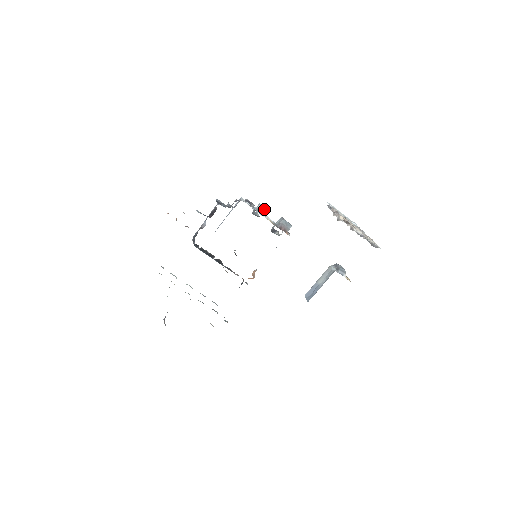
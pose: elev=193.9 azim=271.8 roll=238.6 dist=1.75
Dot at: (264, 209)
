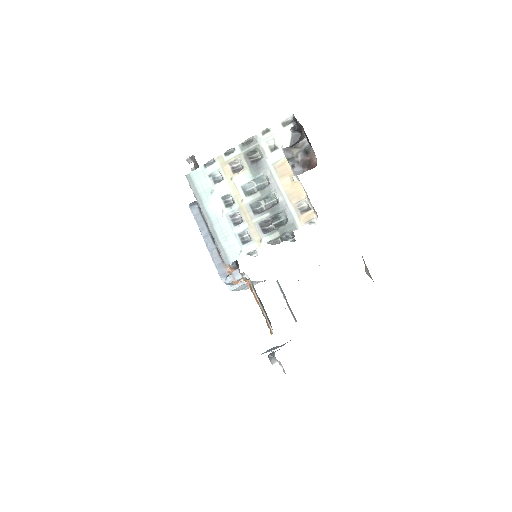
Dot at: occluded
